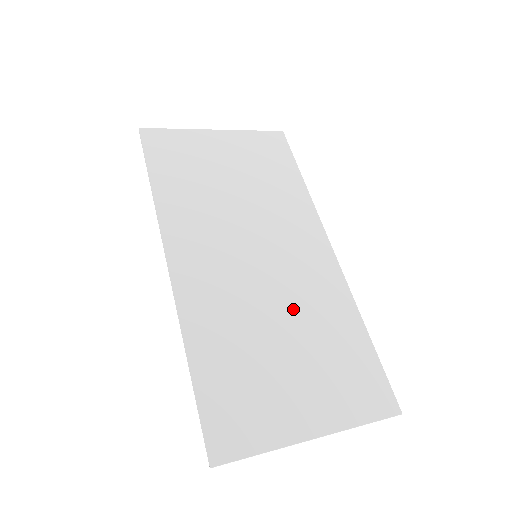
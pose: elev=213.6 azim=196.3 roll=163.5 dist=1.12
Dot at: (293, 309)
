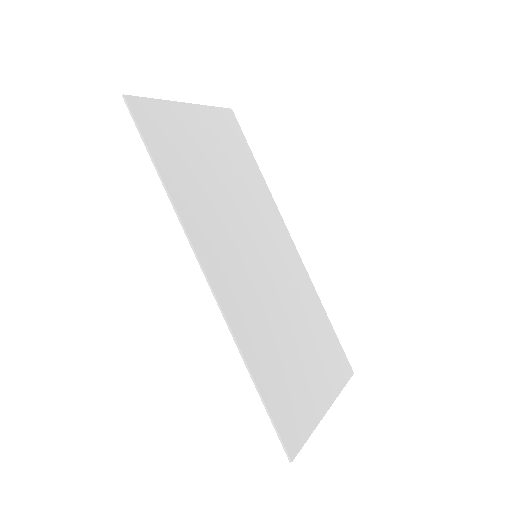
Dot at: (290, 304)
